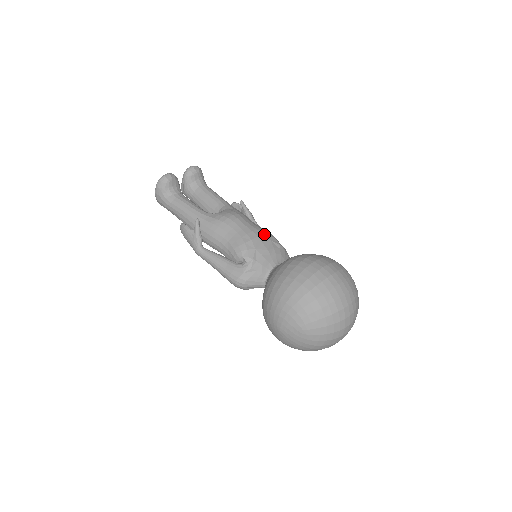
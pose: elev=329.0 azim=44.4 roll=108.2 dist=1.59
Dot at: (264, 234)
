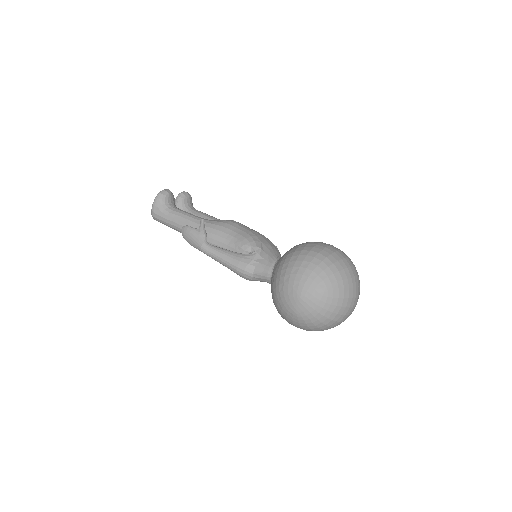
Dot at: (264, 236)
